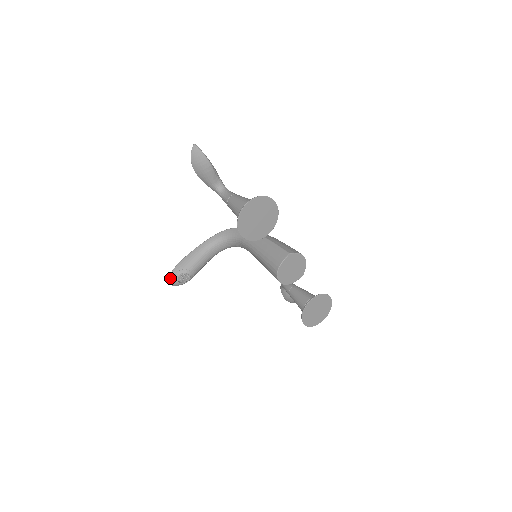
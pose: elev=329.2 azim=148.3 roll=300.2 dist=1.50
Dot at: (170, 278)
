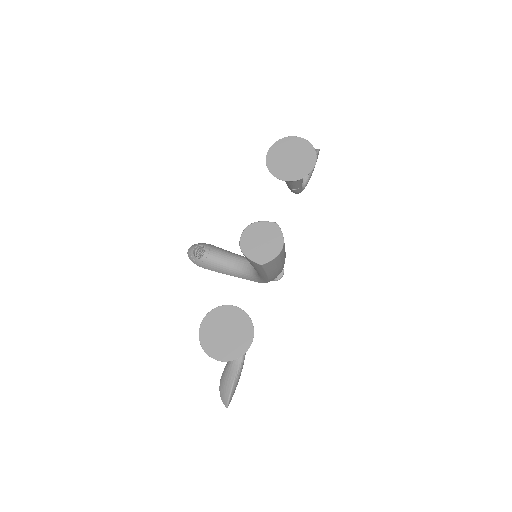
Dot at: (195, 244)
